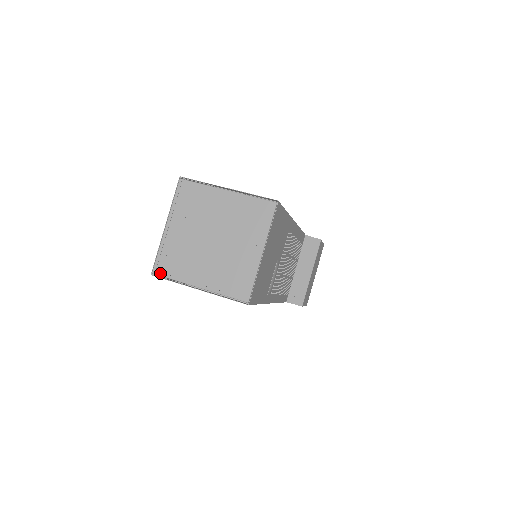
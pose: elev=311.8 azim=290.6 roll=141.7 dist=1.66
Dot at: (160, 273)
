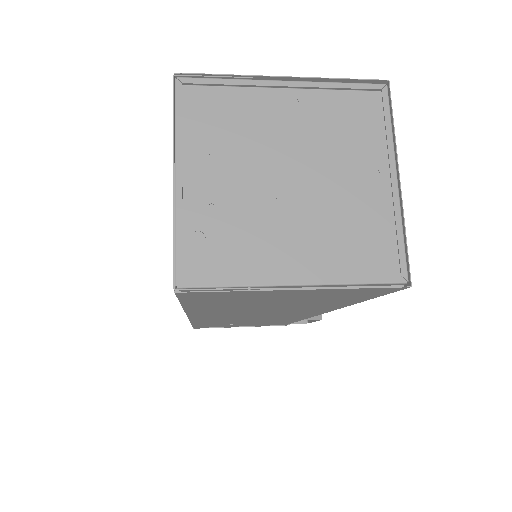
Dot at: (195, 281)
